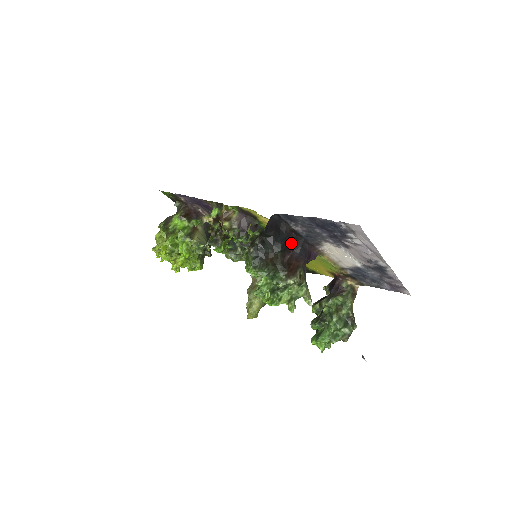
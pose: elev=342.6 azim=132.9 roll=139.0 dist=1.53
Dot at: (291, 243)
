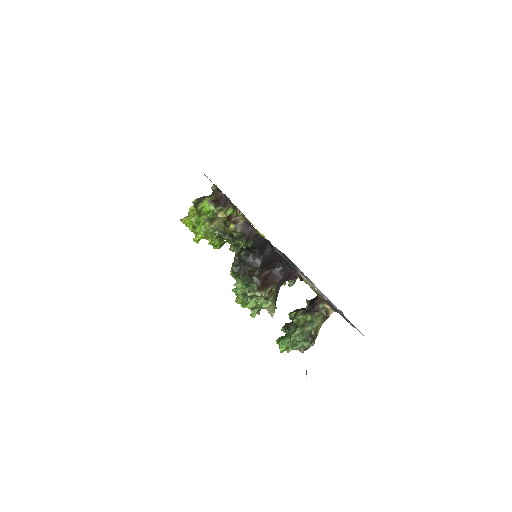
Dot at: (274, 262)
